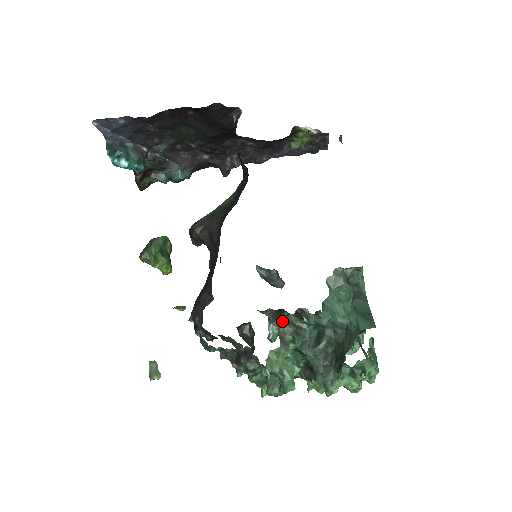
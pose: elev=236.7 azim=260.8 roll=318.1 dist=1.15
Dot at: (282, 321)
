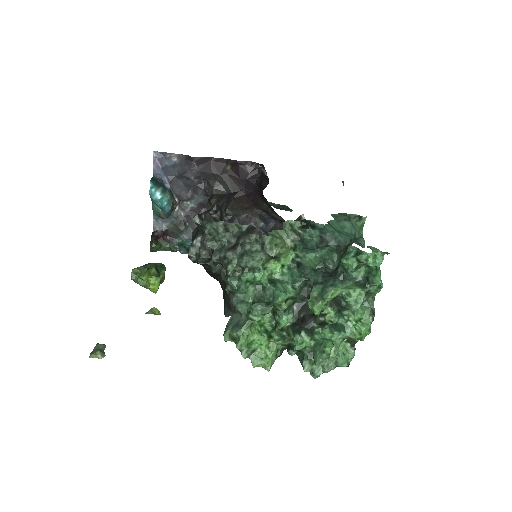
Dot at: (287, 226)
